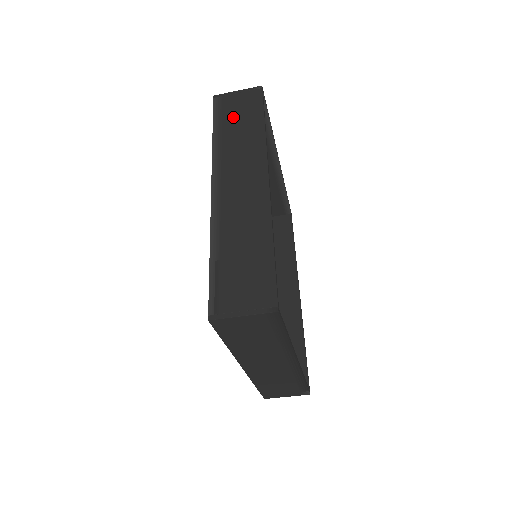
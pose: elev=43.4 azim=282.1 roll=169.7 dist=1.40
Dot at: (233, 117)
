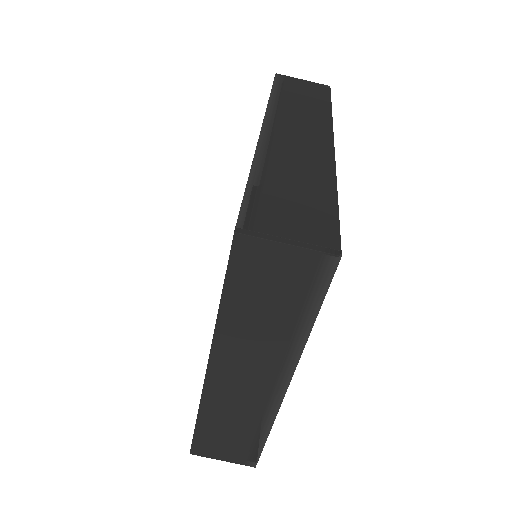
Dot at: (296, 92)
